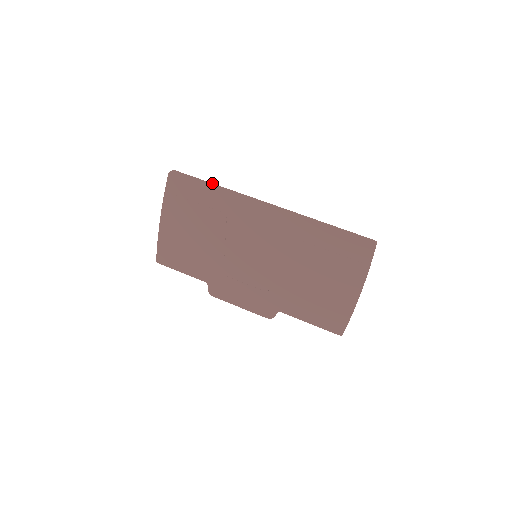
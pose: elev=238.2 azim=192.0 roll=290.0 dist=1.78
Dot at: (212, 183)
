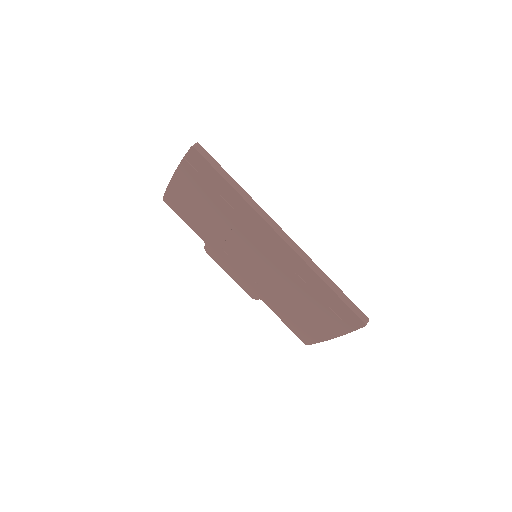
Dot at: (234, 180)
